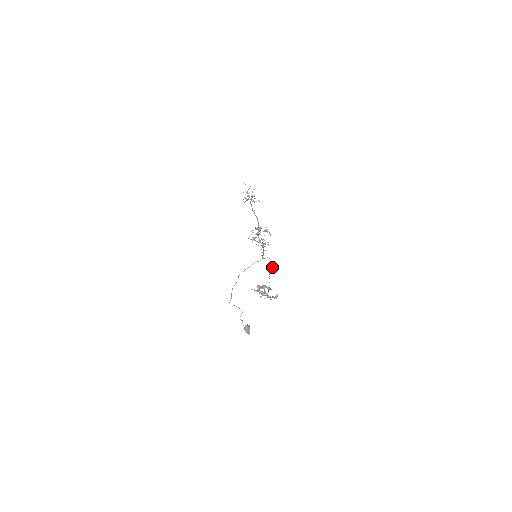
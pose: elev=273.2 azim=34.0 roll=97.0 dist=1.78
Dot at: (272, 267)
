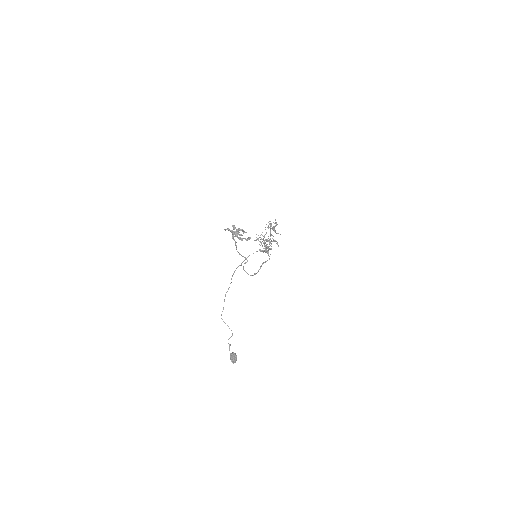
Dot at: (267, 260)
